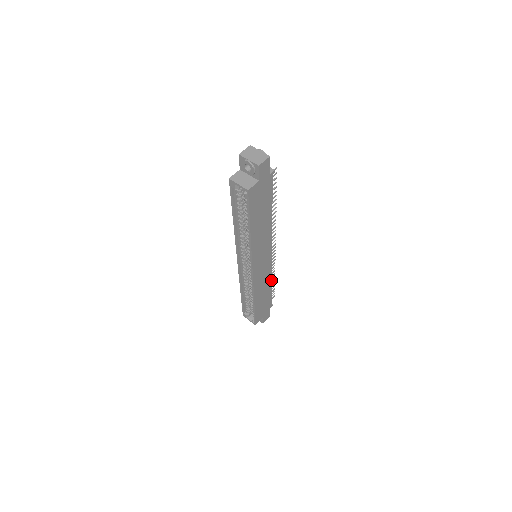
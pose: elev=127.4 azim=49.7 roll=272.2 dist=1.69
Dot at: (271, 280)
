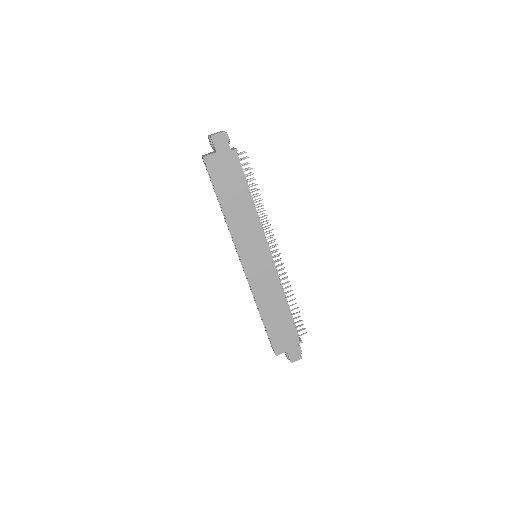
Dot at: (283, 296)
